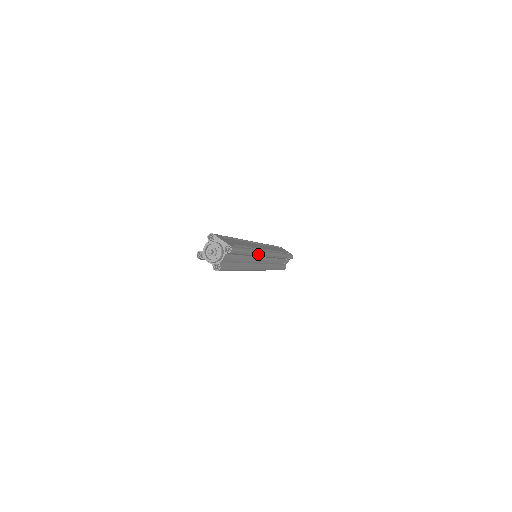
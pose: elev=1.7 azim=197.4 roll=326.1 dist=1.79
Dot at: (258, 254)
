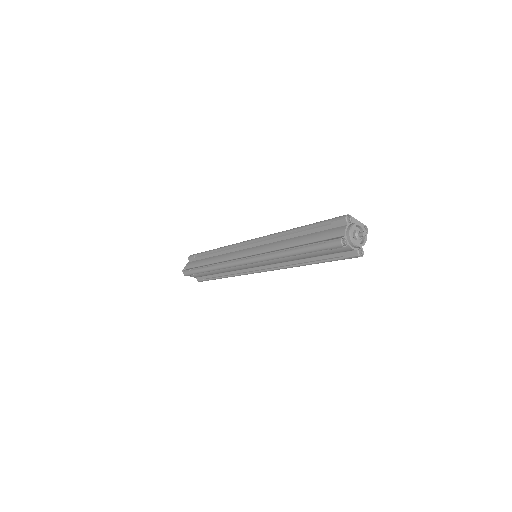
Dot at: occluded
